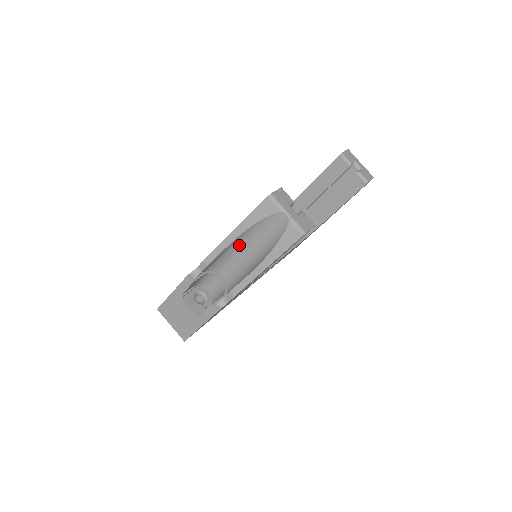
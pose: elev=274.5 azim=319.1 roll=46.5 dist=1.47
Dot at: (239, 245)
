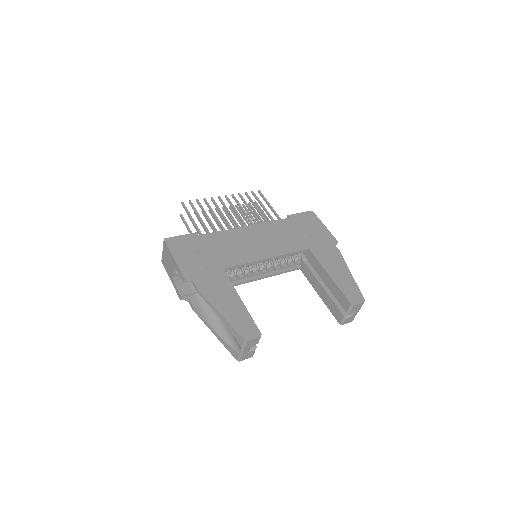
Dot at: occluded
